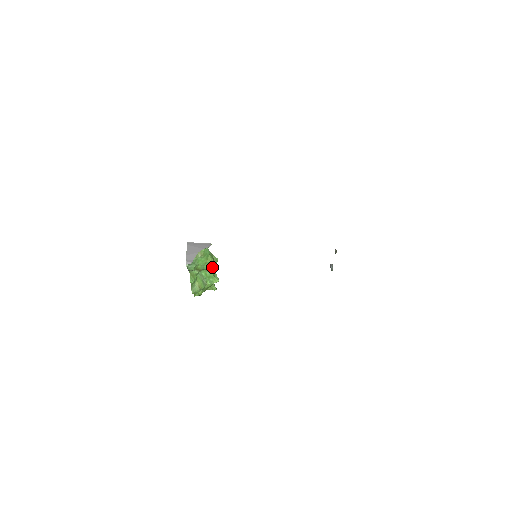
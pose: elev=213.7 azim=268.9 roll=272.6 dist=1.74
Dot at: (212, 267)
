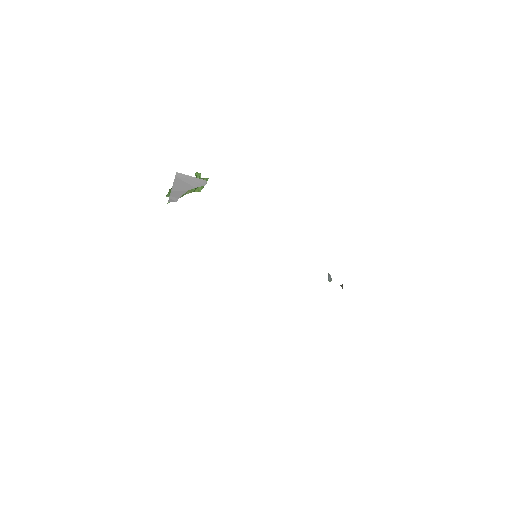
Dot at: occluded
